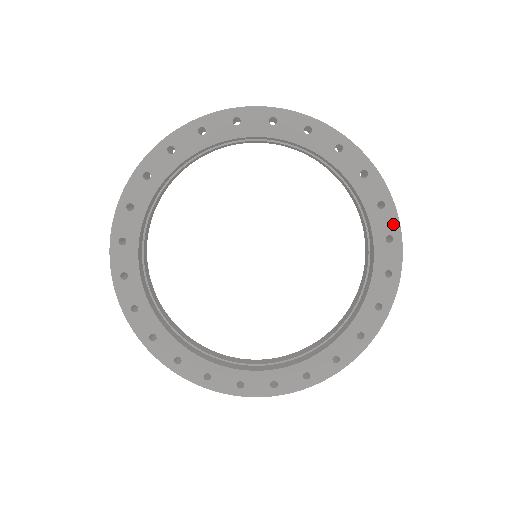
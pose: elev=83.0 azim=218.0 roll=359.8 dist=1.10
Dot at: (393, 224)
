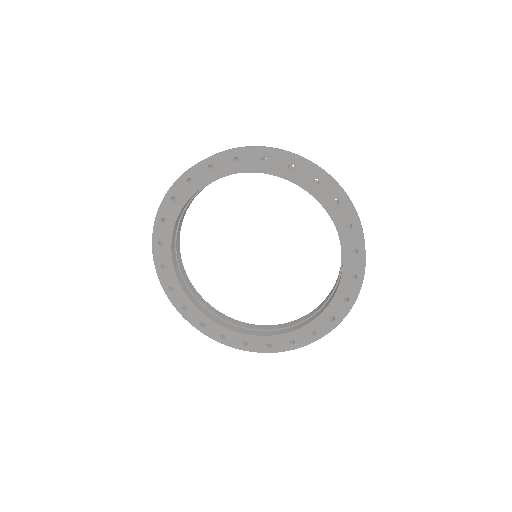
Dot at: (360, 267)
